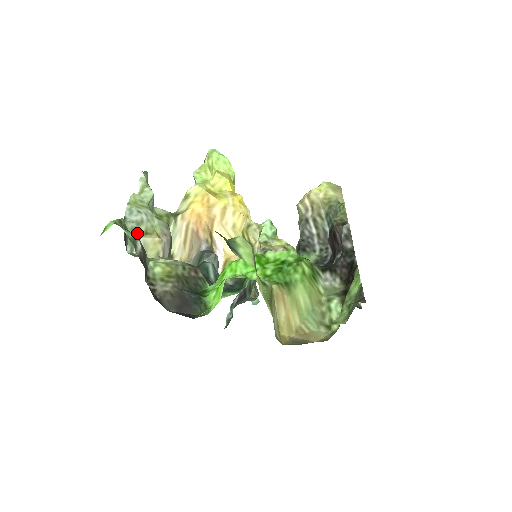
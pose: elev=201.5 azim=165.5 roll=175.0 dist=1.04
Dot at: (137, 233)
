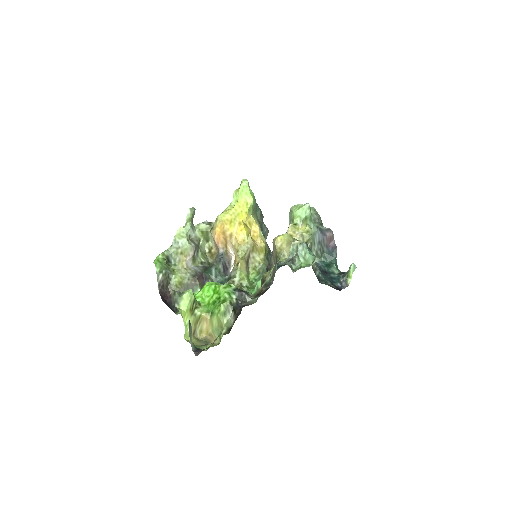
Dot at: (177, 253)
